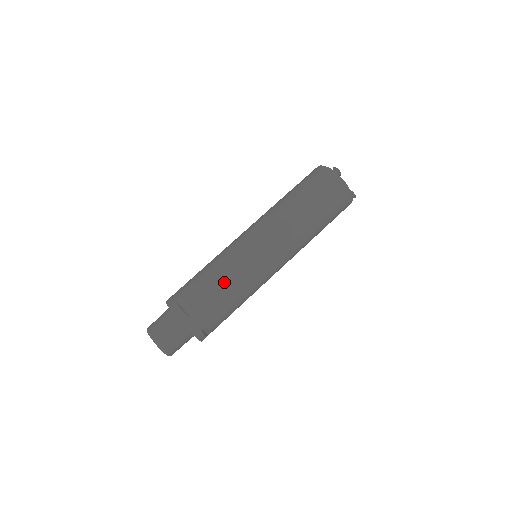
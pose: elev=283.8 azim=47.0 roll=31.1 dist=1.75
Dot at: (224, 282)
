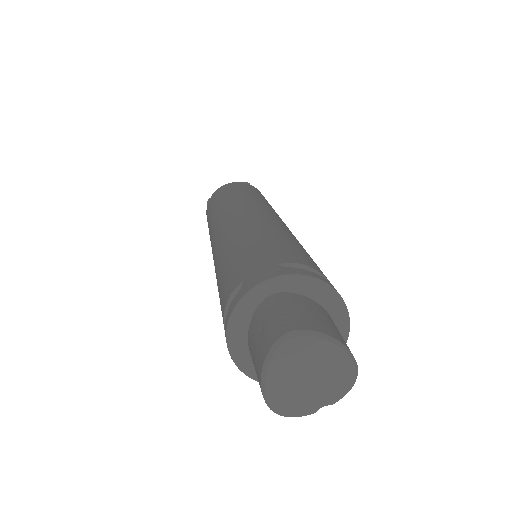
Dot at: (229, 255)
